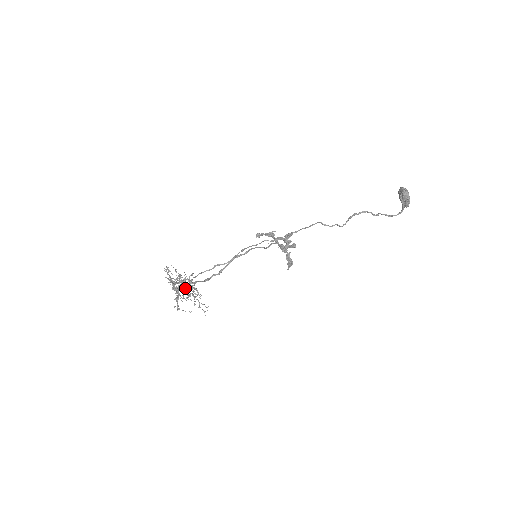
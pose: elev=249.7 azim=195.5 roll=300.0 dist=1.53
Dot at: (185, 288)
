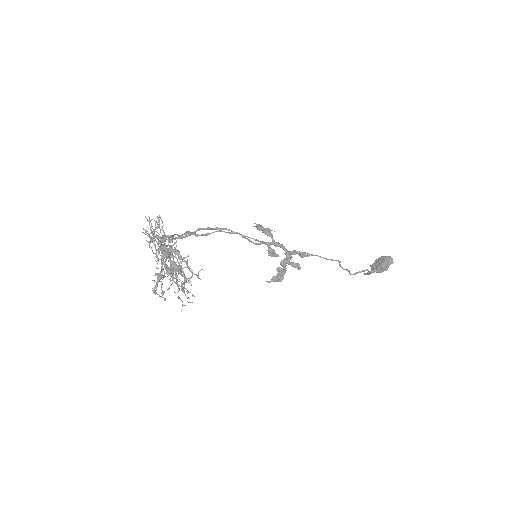
Dot at: (166, 260)
